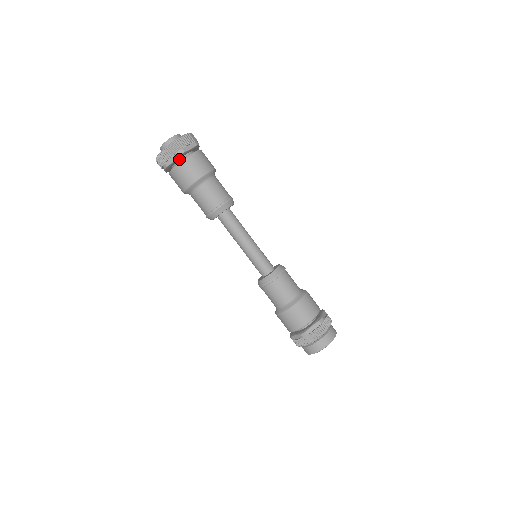
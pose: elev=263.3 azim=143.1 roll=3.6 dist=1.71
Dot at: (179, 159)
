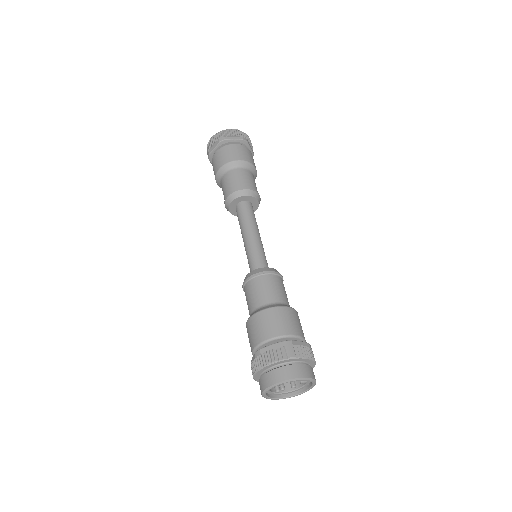
Dot at: occluded
